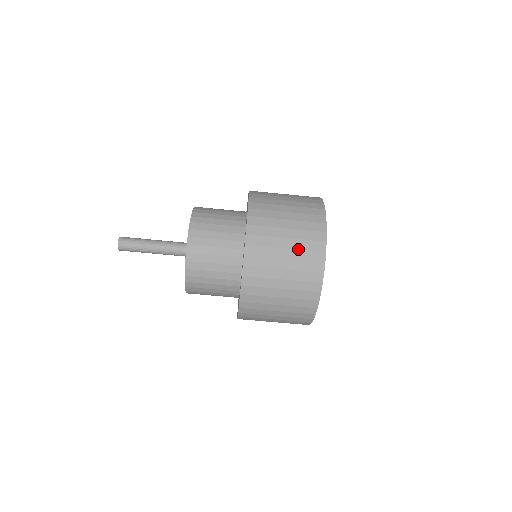
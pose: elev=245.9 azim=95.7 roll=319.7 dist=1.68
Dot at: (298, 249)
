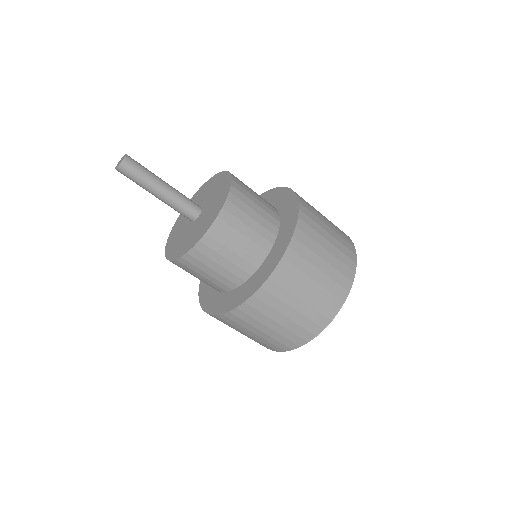
Dot at: (272, 337)
